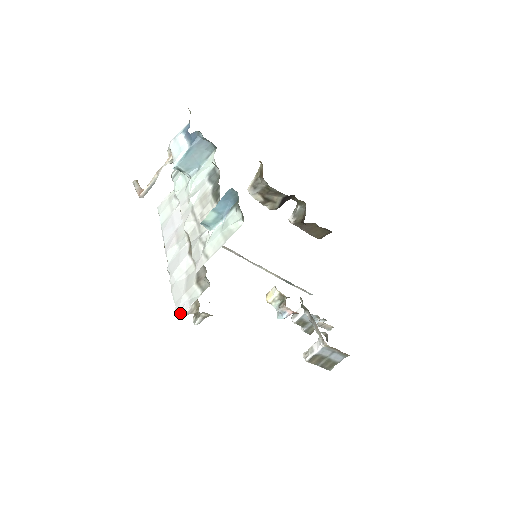
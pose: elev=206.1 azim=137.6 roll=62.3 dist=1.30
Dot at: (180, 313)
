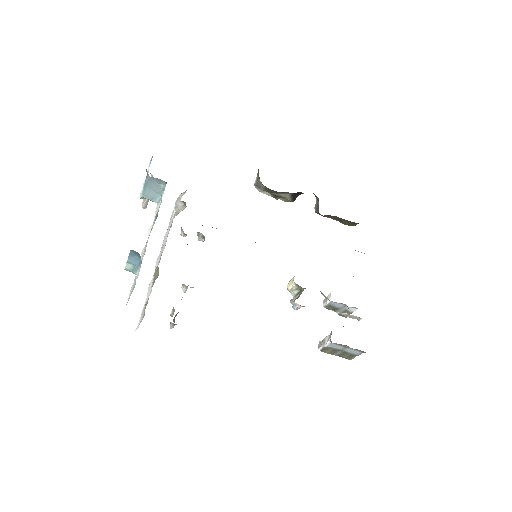
Dot at: (136, 329)
